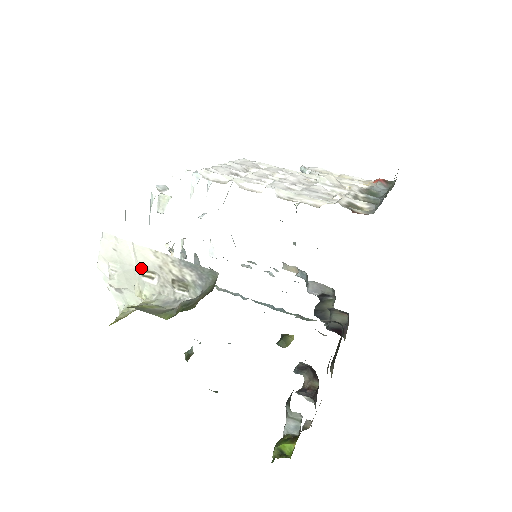
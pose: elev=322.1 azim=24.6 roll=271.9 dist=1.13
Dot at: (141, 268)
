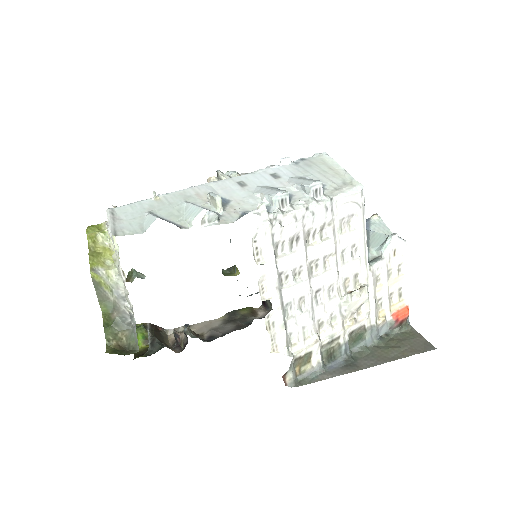
Dot at: occluded
